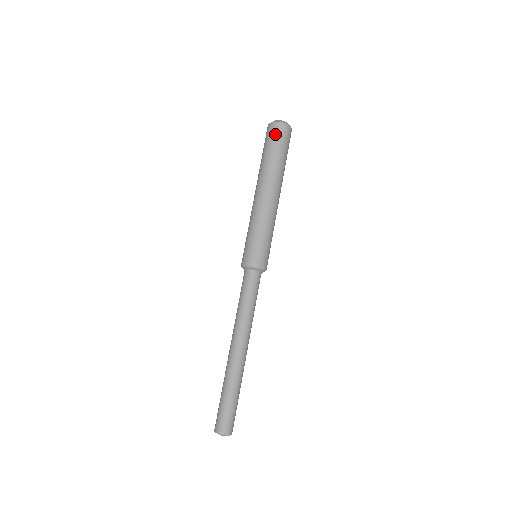
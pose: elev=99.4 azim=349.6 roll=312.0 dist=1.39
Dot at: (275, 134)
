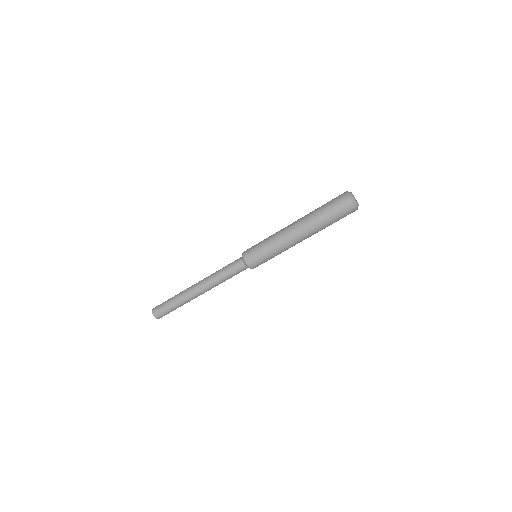
Dot at: (338, 202)
